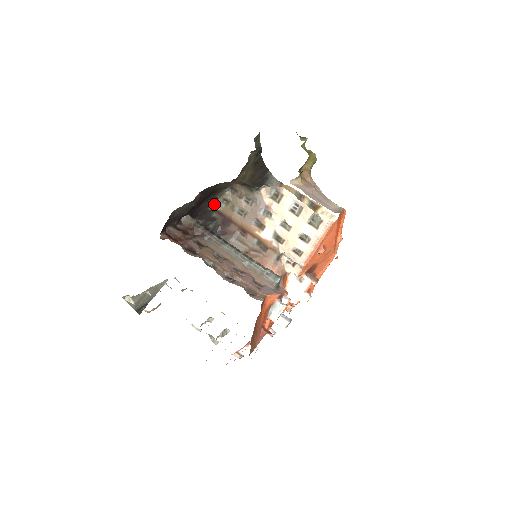
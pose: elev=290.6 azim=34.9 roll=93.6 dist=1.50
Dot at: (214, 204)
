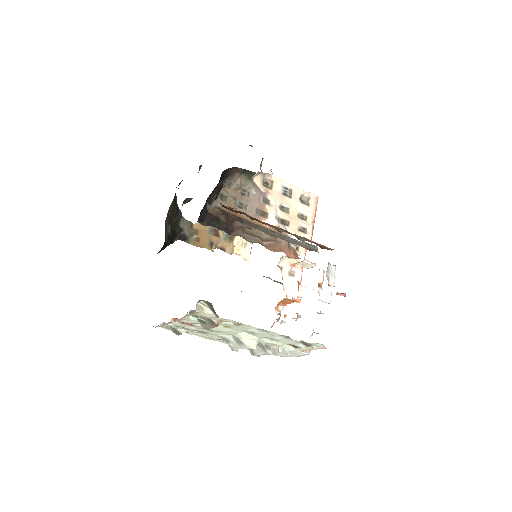
Dot at: (214, 200)
